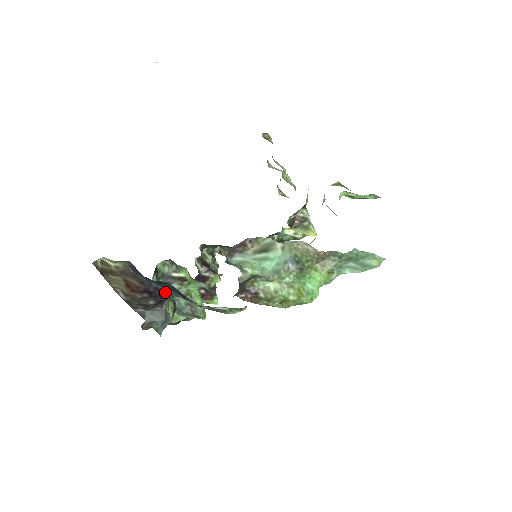
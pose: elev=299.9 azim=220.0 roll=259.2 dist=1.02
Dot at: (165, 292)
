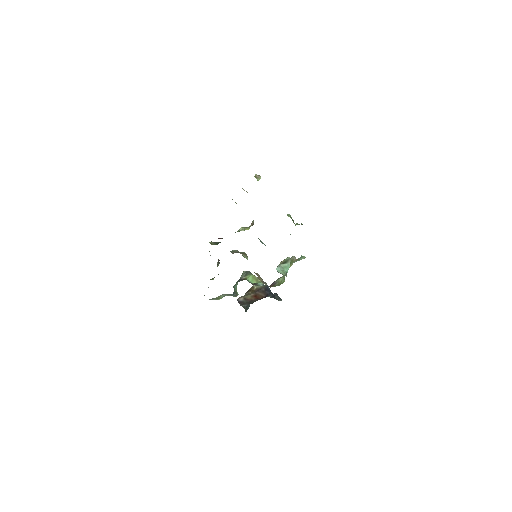
Dot at: occluded
